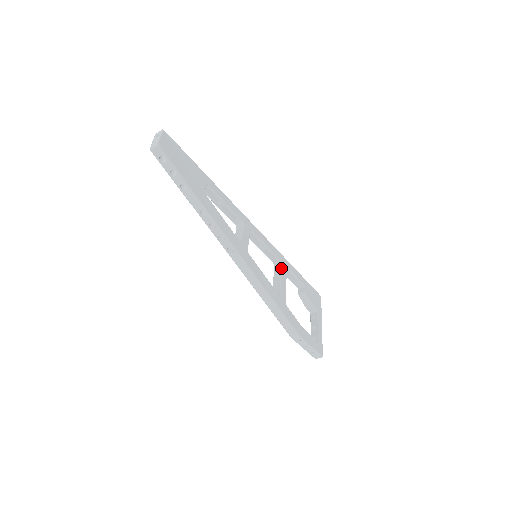
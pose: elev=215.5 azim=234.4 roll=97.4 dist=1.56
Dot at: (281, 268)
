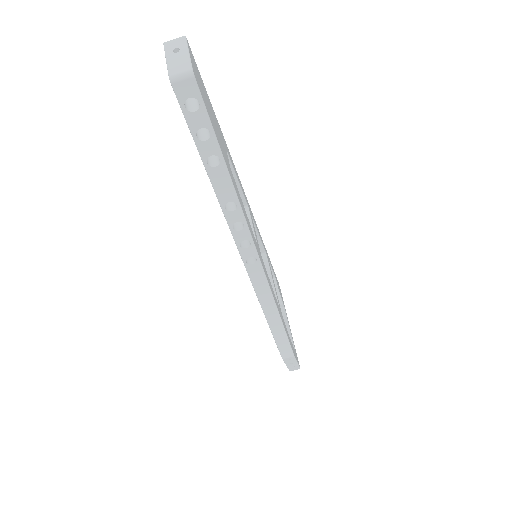
Dot at: occluded
